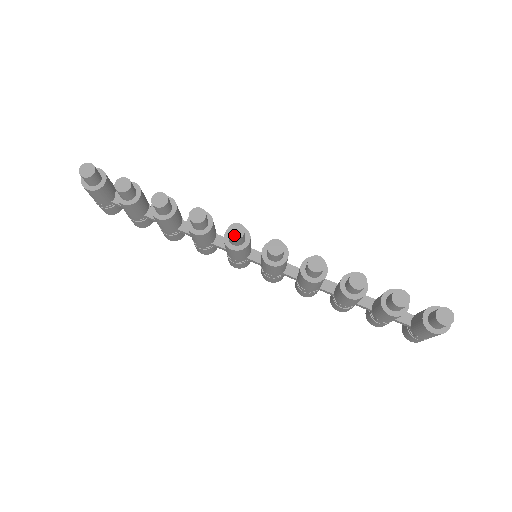
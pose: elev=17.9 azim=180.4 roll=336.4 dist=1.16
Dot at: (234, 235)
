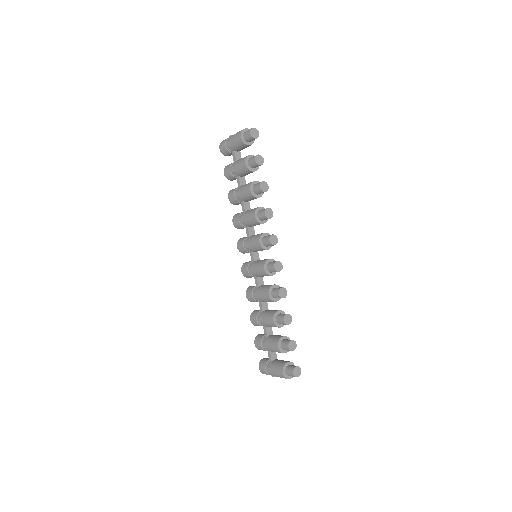
Dot at: (272, 240)
